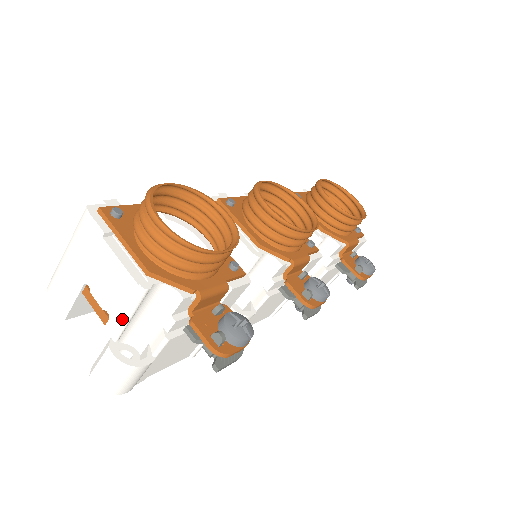
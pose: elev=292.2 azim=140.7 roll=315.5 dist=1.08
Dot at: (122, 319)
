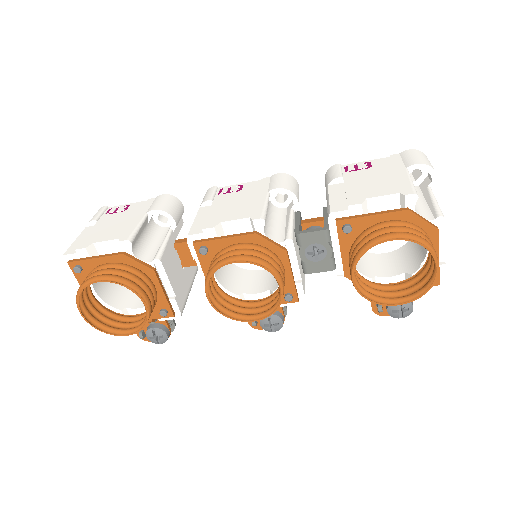
Dot at: occluded
